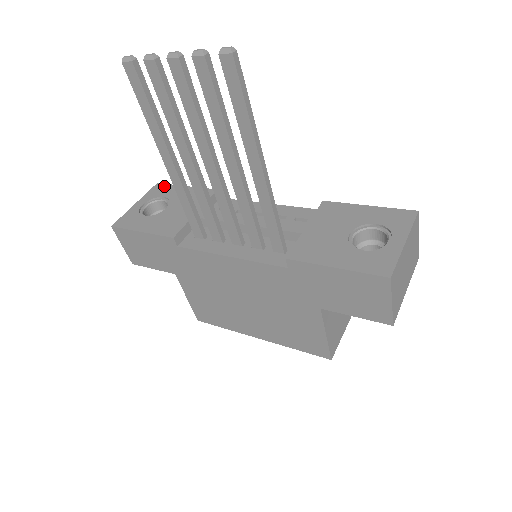
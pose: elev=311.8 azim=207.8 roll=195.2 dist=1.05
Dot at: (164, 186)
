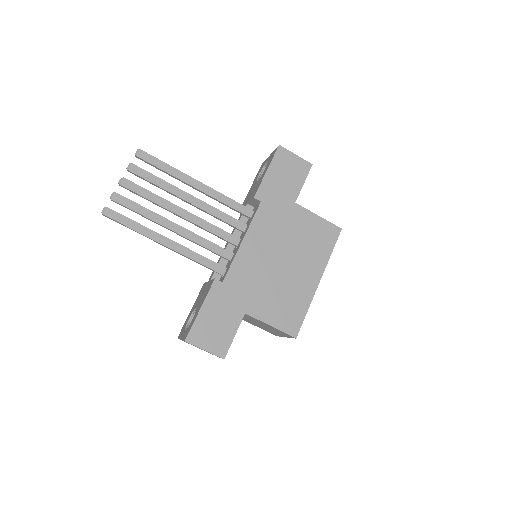
Dot at: (182, 329)
